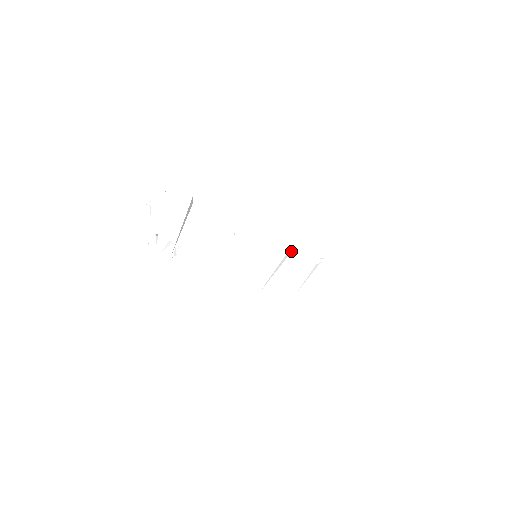
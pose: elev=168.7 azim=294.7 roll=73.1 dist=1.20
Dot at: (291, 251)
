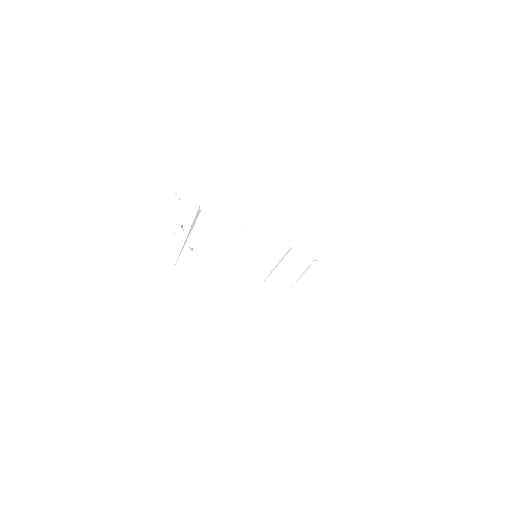
Dot at: (290, 249)
